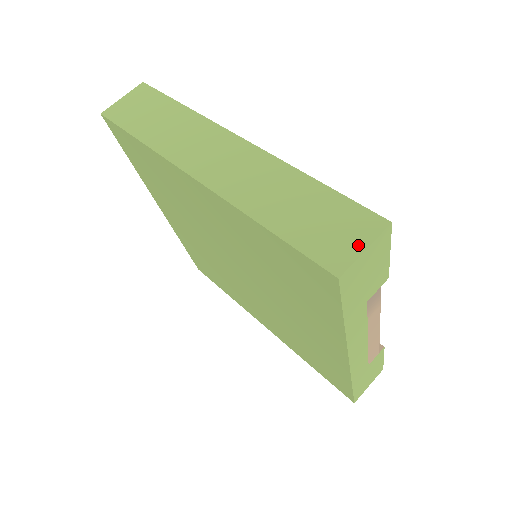
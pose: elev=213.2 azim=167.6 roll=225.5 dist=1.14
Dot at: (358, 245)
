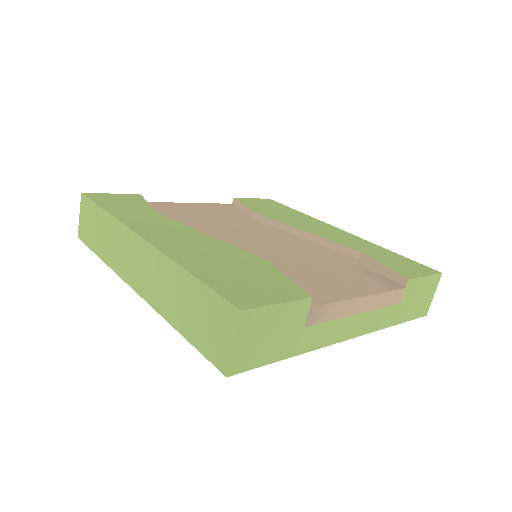
Dot at: (228, 341)
